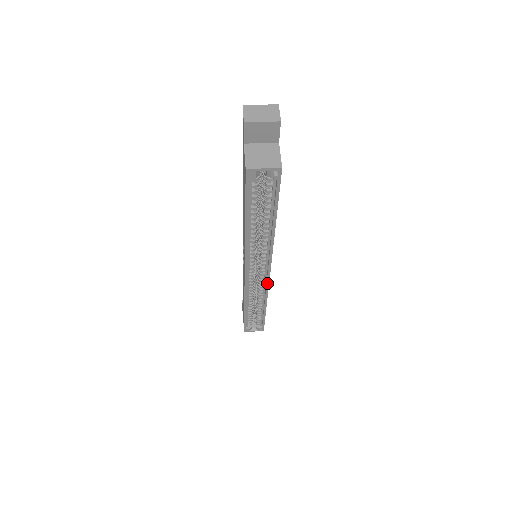
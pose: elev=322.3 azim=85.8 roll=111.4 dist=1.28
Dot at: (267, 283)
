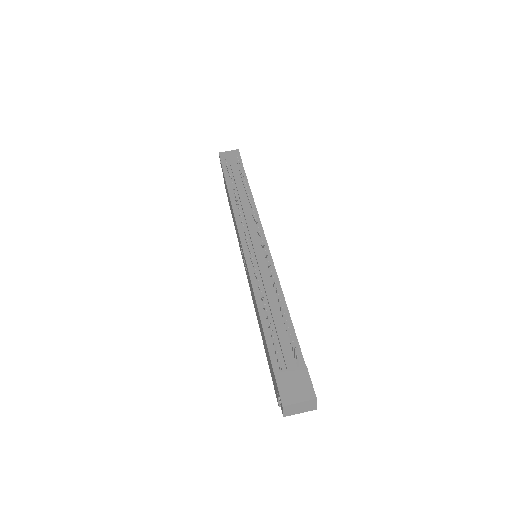
Dot at: occluded
